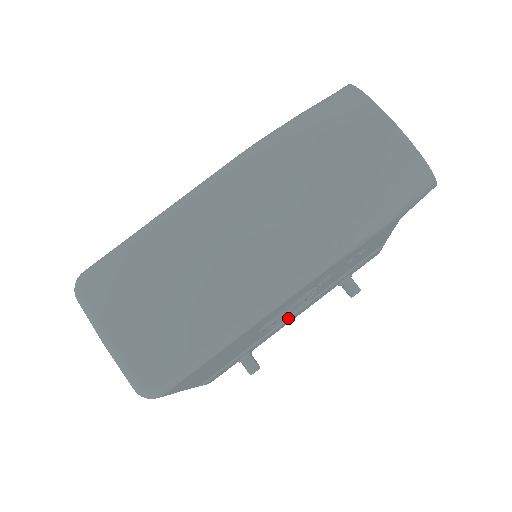
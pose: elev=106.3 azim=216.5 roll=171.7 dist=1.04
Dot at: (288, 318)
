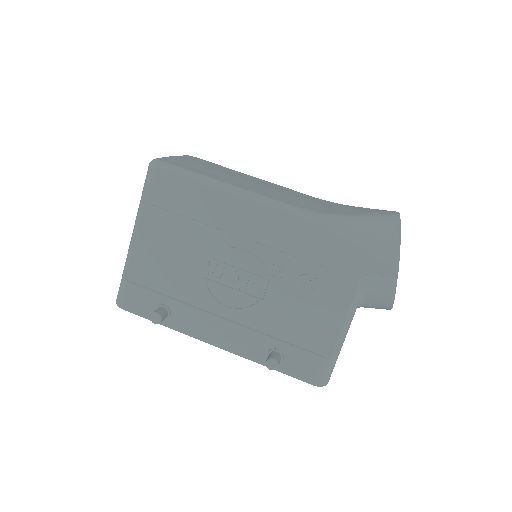
Dot at: (219, 316)
